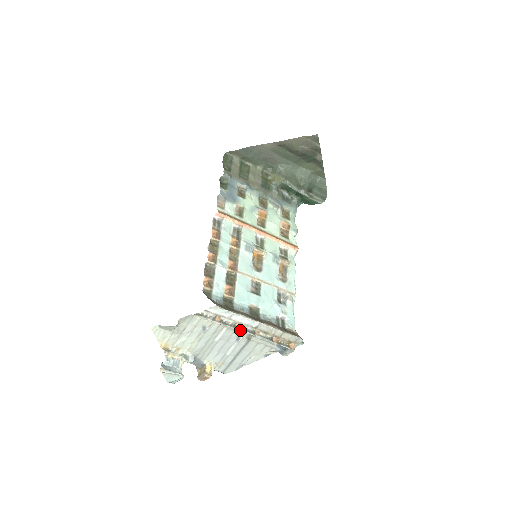
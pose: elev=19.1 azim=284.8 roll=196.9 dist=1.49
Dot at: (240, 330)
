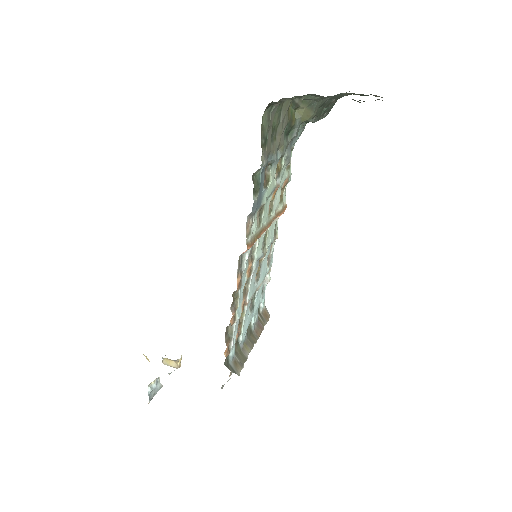
Dot at: occluded
